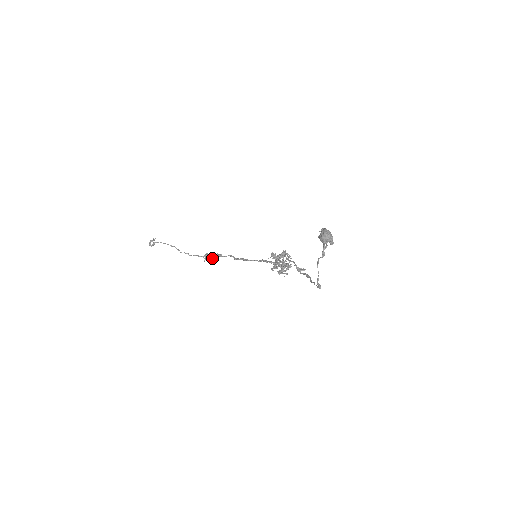
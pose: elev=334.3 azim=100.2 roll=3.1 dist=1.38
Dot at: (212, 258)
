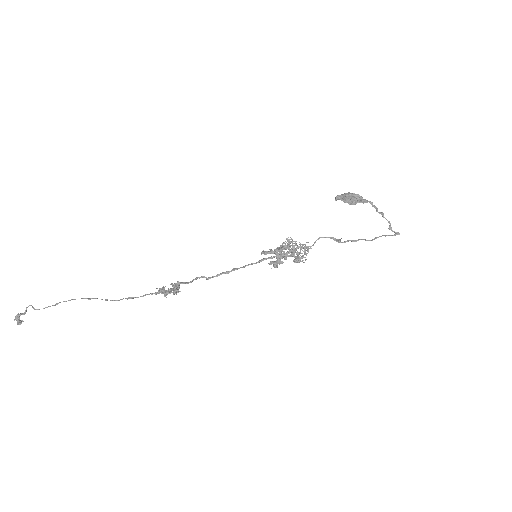
Dot at: (174, 289)
